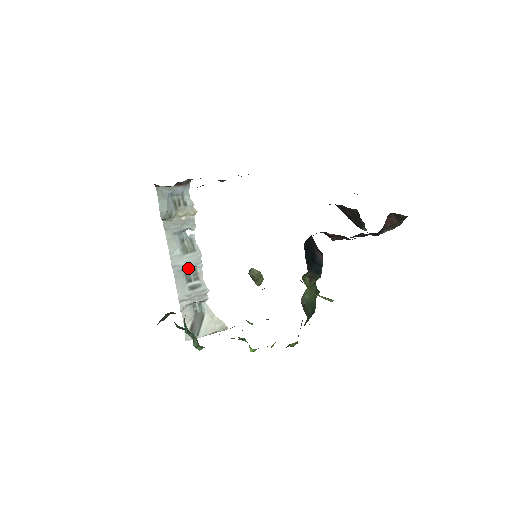
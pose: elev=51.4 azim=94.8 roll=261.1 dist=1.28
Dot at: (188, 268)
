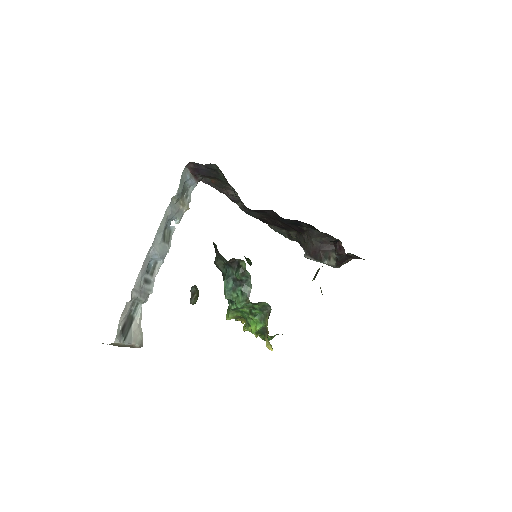
Dot at: (157, 257)
